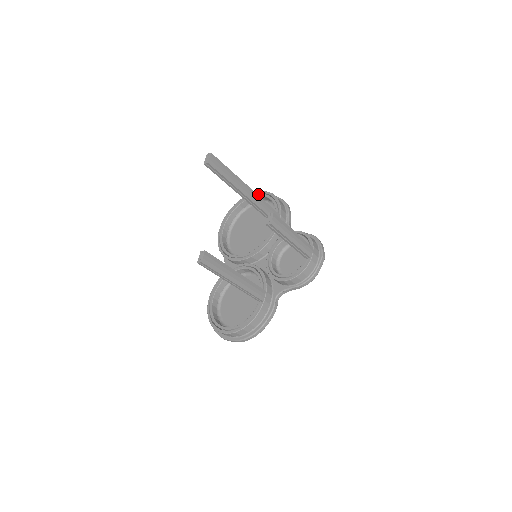
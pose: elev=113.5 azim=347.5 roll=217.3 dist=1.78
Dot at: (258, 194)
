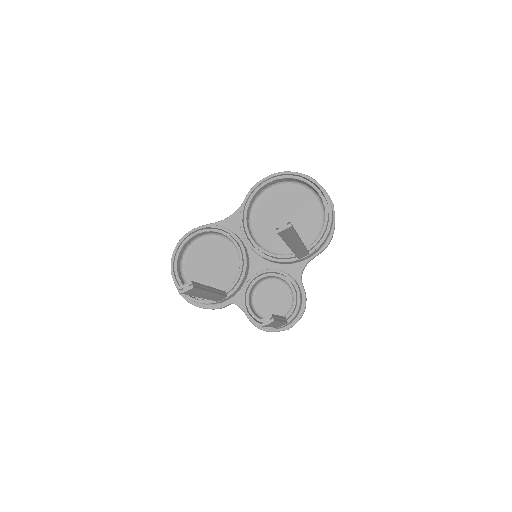
Dot at: (325, 201)
